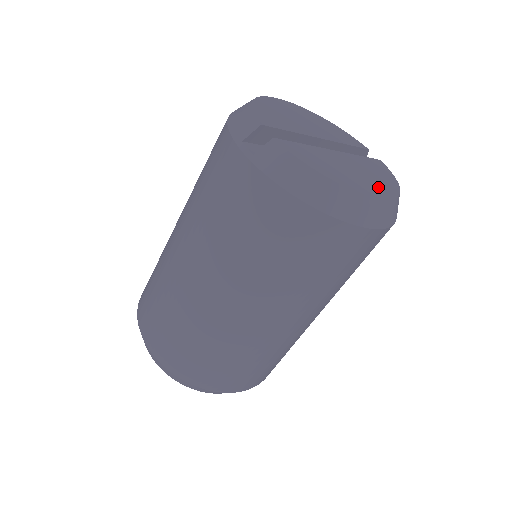
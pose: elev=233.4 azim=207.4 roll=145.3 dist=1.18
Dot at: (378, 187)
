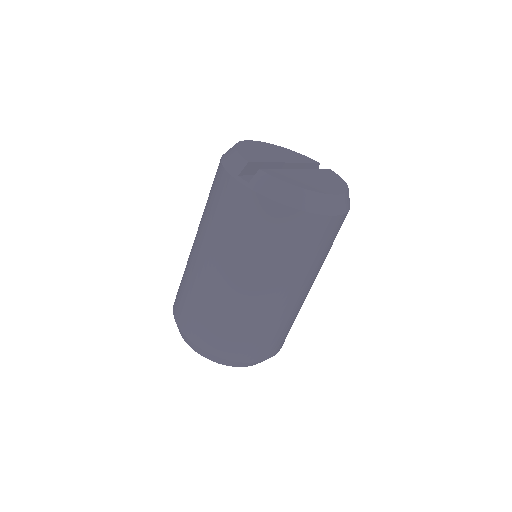
Dot at: (333, 187)
